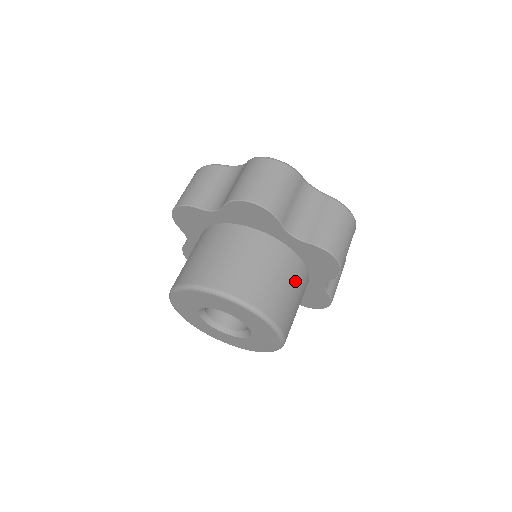
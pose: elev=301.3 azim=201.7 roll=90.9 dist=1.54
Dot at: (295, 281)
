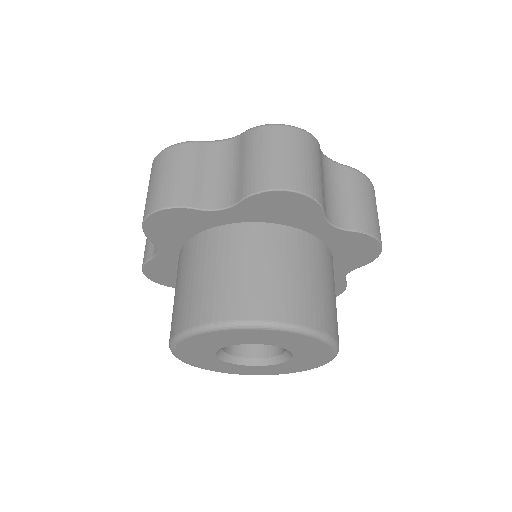
Dot at: (274, 253)
